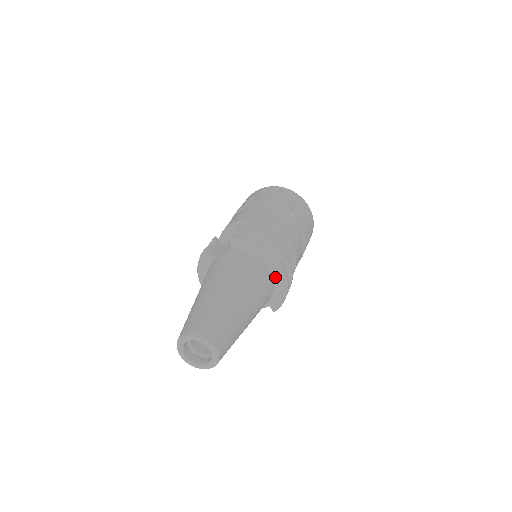
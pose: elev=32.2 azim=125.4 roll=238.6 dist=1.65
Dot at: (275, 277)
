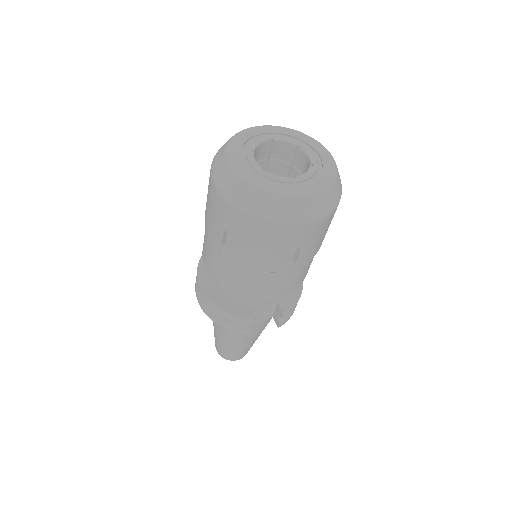
Dot at: occluded
